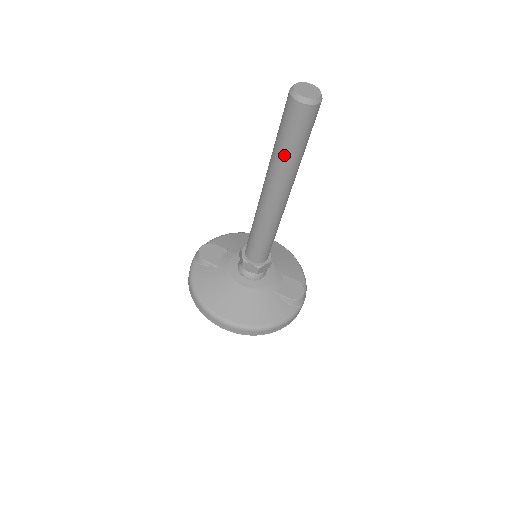
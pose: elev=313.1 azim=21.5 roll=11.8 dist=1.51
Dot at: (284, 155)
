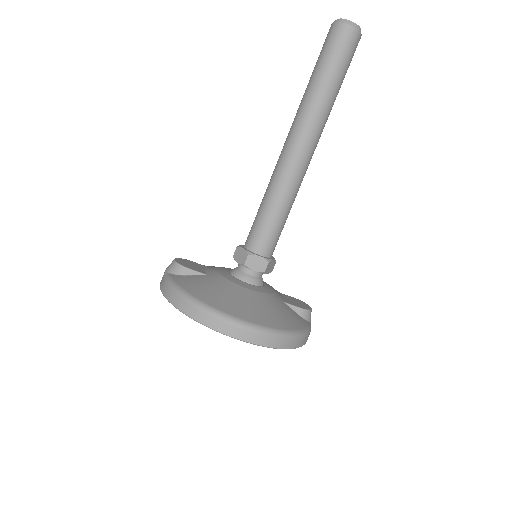
Dot at: (325, 88)
